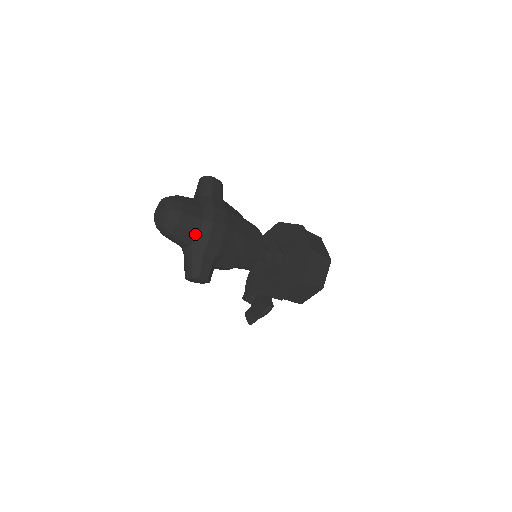
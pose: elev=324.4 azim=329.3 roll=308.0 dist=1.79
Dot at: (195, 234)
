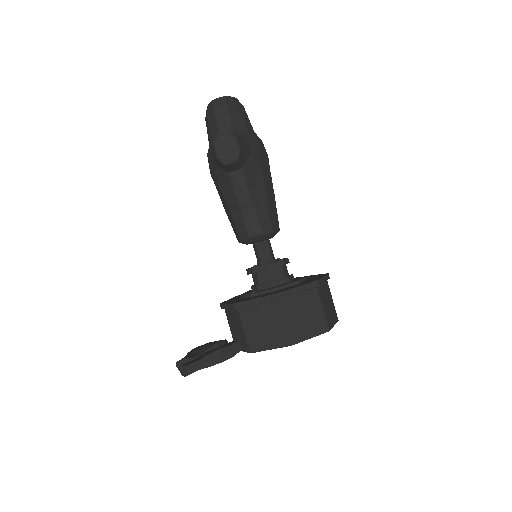
Dot at: (244, 127)
